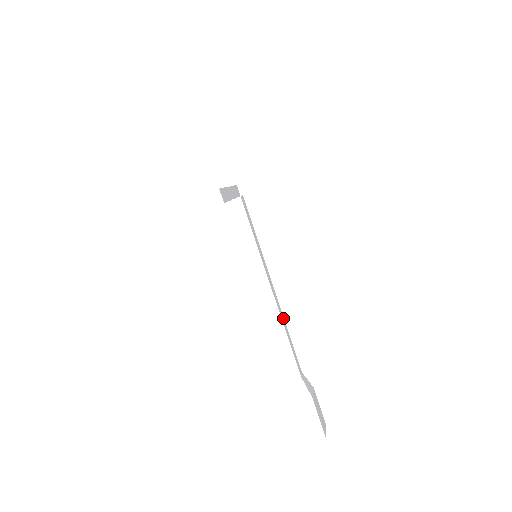
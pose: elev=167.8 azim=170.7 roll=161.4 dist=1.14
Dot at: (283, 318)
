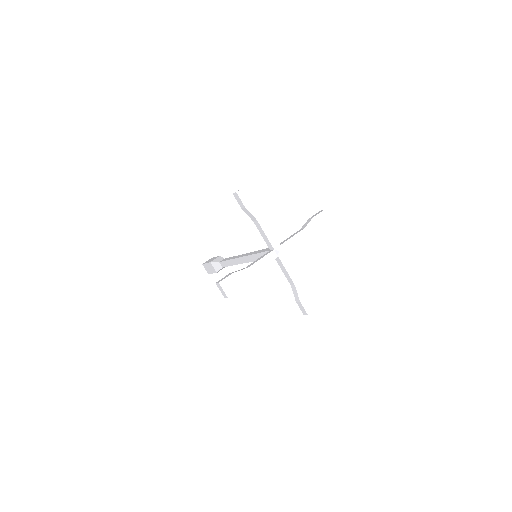
Dot at: occluded
